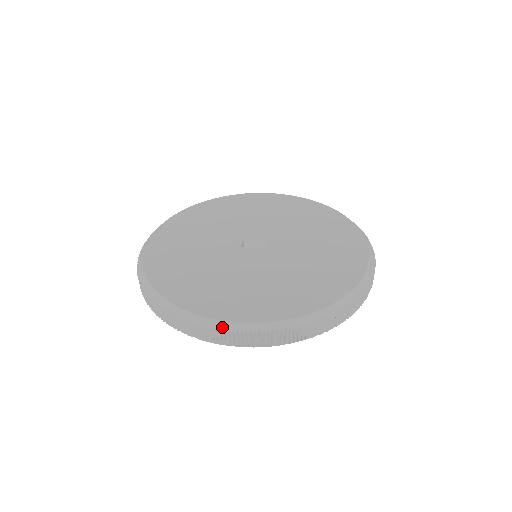
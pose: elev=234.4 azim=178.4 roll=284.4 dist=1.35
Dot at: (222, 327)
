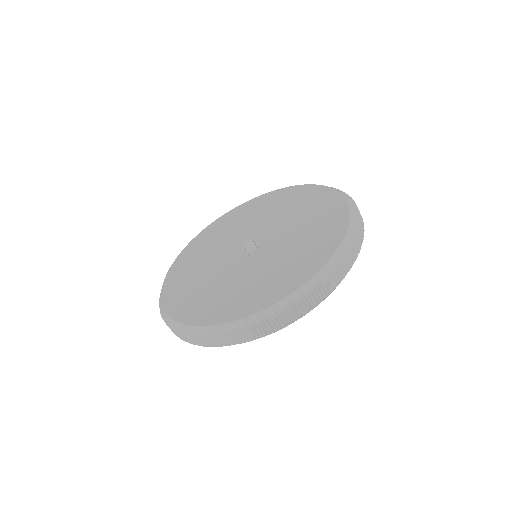
Dot at: (160, 306)
